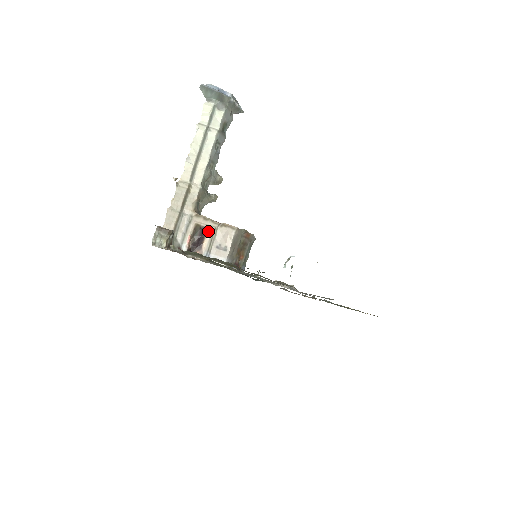
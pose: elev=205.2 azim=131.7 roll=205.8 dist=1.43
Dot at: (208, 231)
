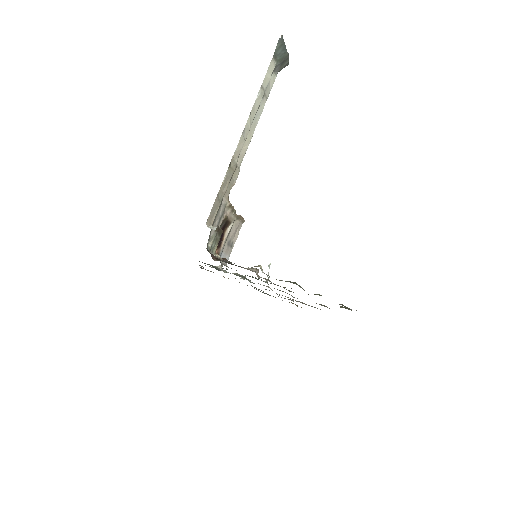
Dot at: (229, 225)
